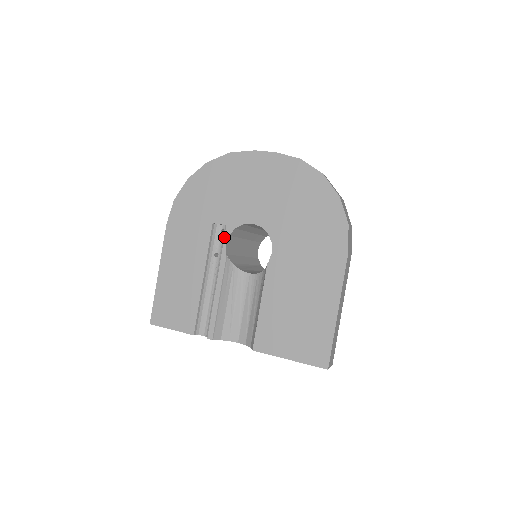
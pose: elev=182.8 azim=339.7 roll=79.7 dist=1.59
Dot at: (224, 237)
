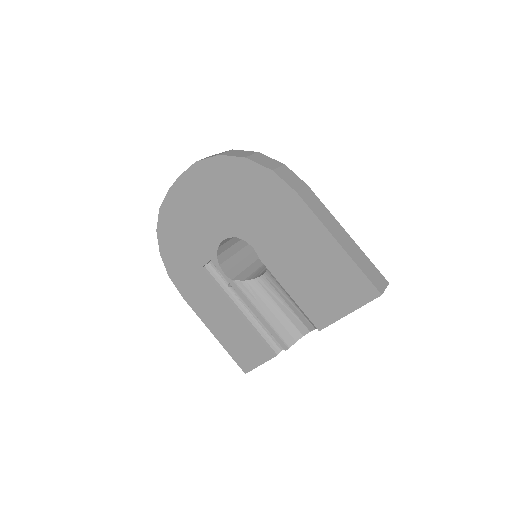
Dot at: occluded
